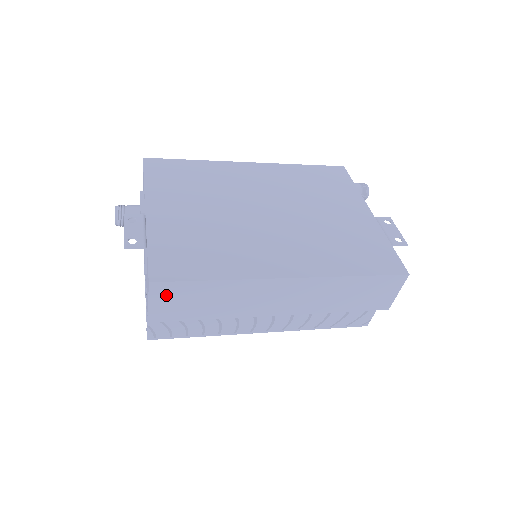
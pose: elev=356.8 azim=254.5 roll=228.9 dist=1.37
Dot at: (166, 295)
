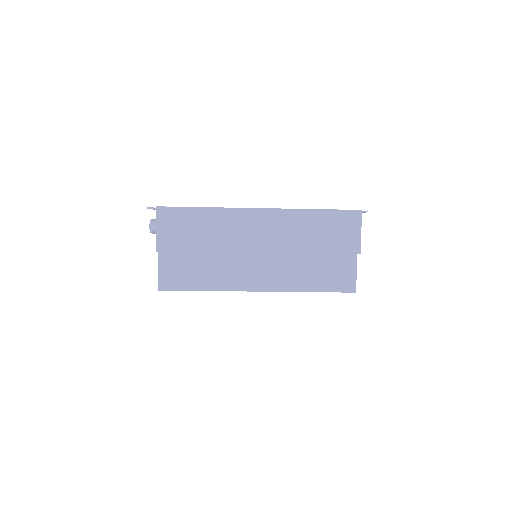
Dot at: (168, 221)
